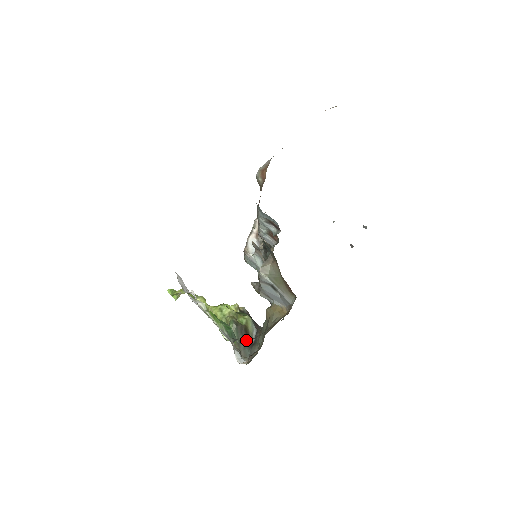
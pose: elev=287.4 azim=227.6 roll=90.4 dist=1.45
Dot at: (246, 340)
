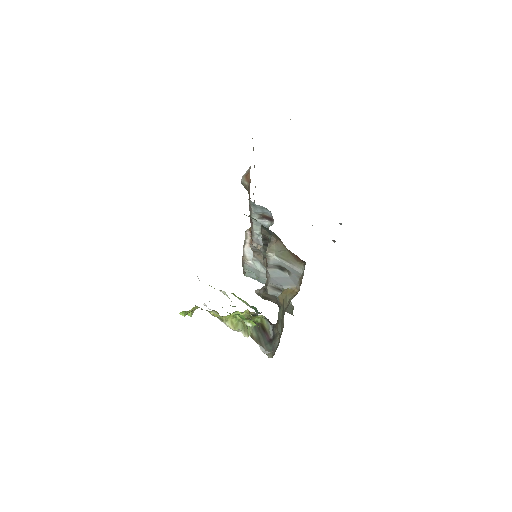
Dot at: (265, 337)
